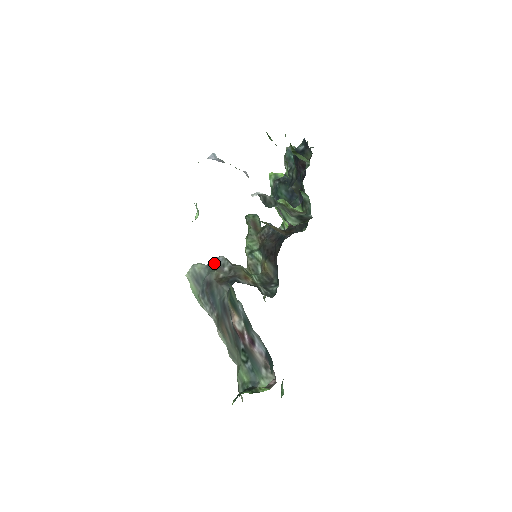
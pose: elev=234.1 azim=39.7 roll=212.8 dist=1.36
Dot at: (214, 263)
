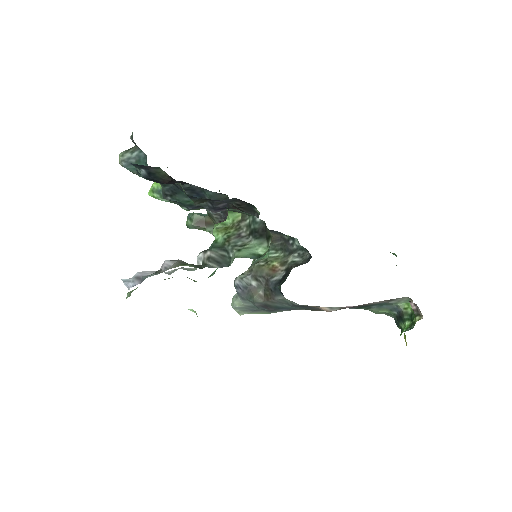
Dot at: (242, 292)
